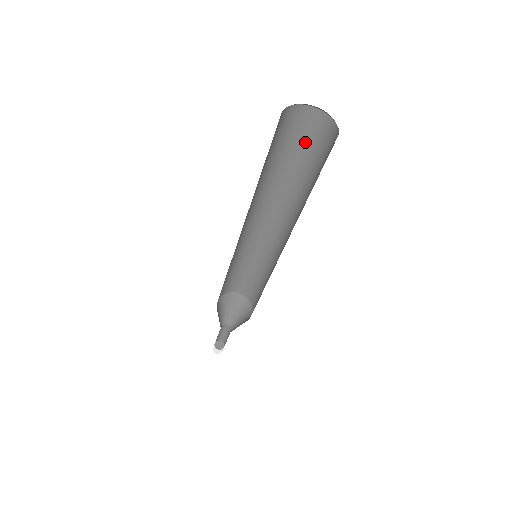
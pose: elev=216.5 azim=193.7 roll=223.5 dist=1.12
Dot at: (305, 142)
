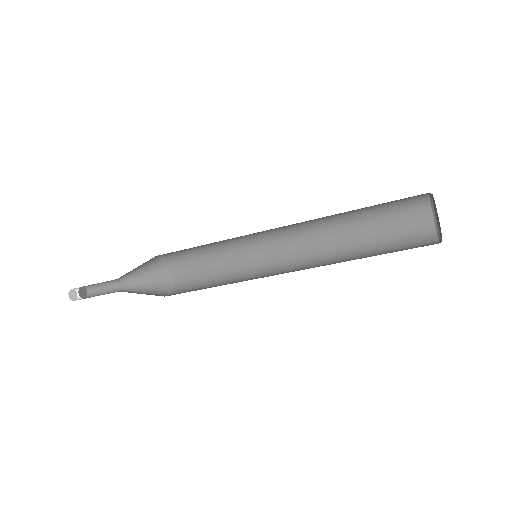
Dot at: (397, 227)
